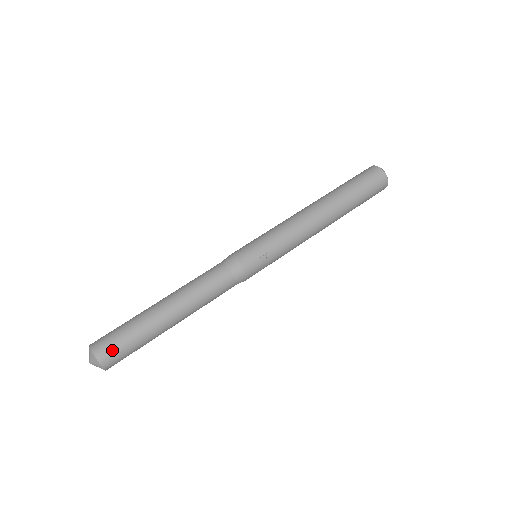
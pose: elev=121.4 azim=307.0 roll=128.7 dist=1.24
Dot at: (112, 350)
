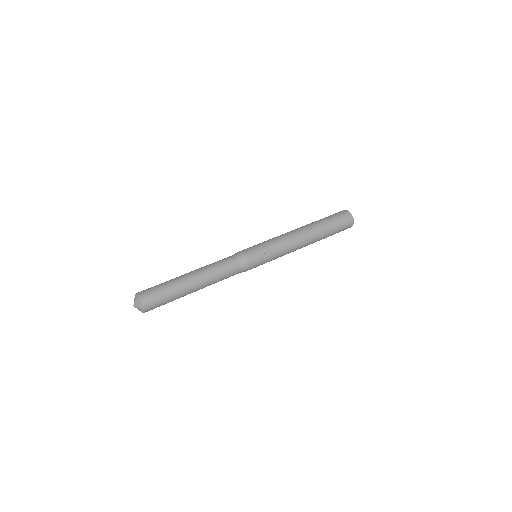
Dot at: (151, 298)
